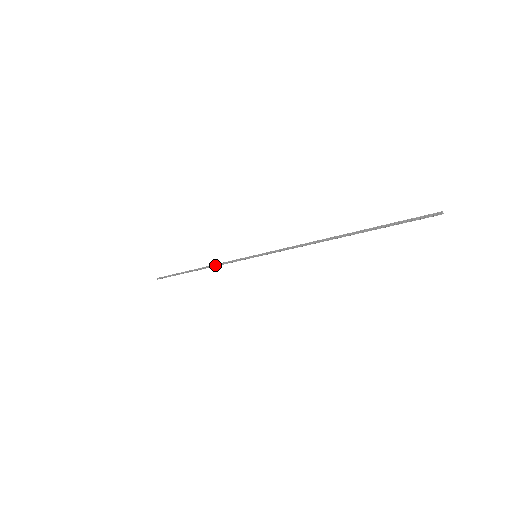
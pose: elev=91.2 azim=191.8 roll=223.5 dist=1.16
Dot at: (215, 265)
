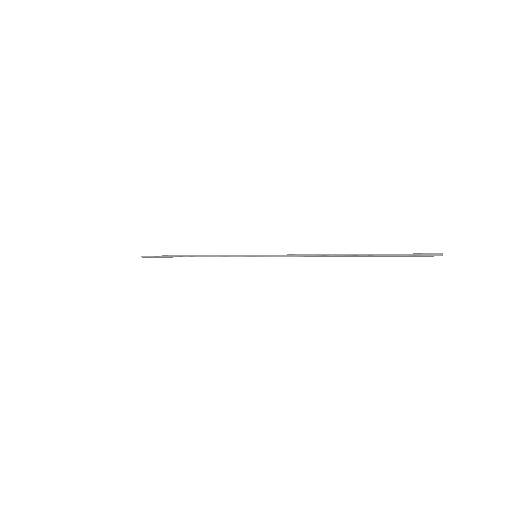
Dot at: (210, 256)
